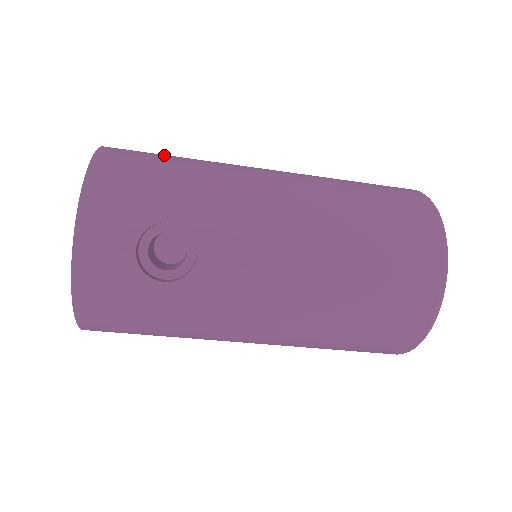
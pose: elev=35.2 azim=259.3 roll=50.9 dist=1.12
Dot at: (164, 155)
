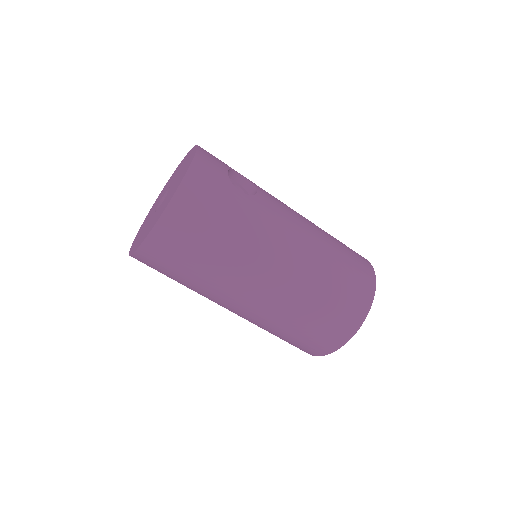
Dot at: occluded
